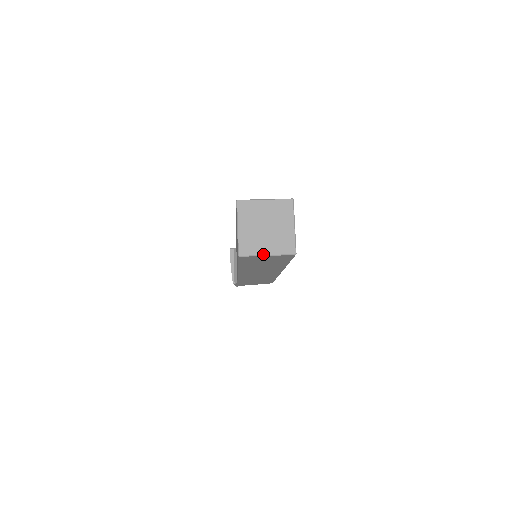
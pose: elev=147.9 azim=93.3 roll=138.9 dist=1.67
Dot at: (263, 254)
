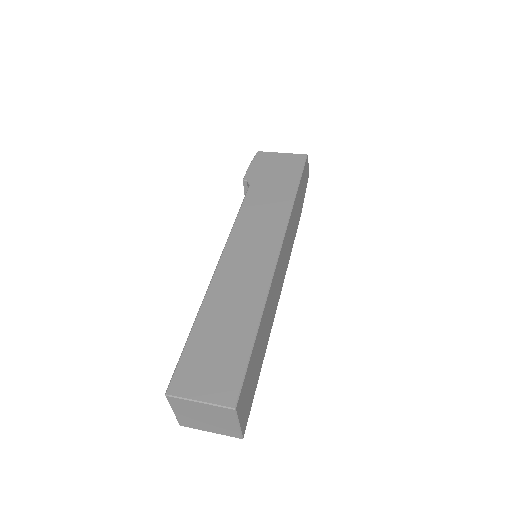
Dot at: occluded
